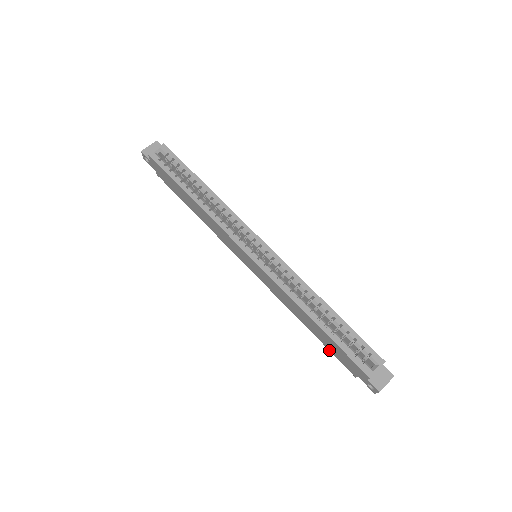
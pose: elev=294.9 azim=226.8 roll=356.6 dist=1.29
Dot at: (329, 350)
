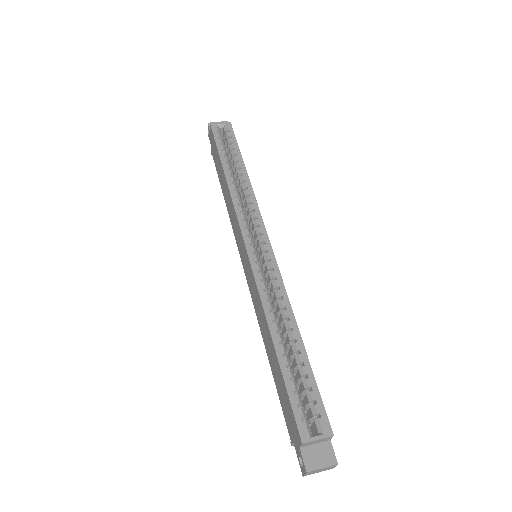
Dot at: (278, 395)
